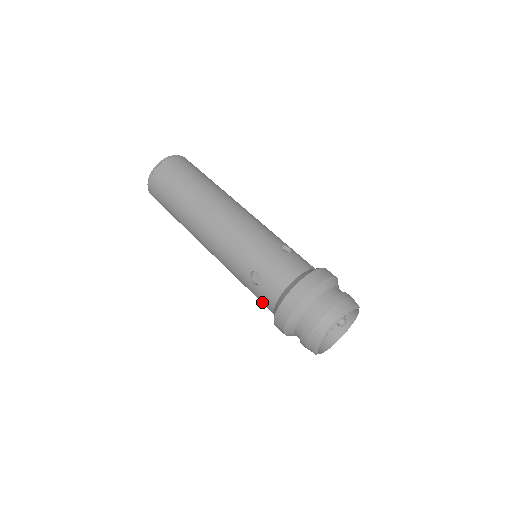
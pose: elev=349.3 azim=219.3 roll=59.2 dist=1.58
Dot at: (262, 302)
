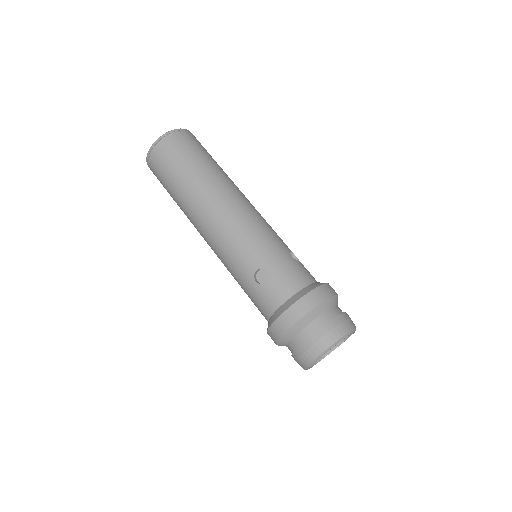
Dot at: (258, 304)
